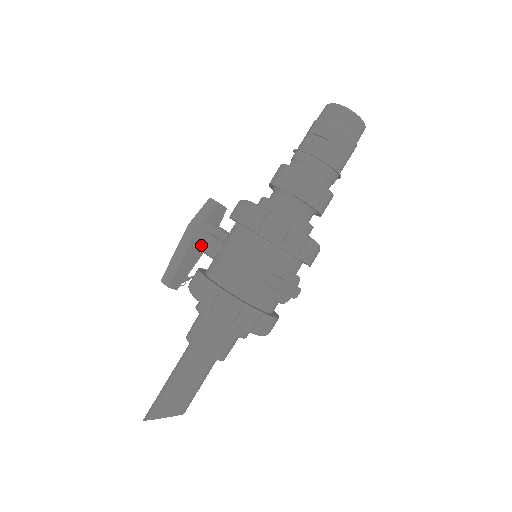
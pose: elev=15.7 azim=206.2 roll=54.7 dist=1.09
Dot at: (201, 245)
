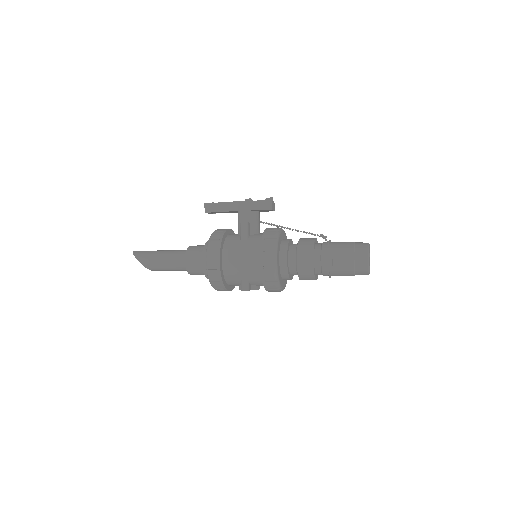
Dot at: (240, 219)
